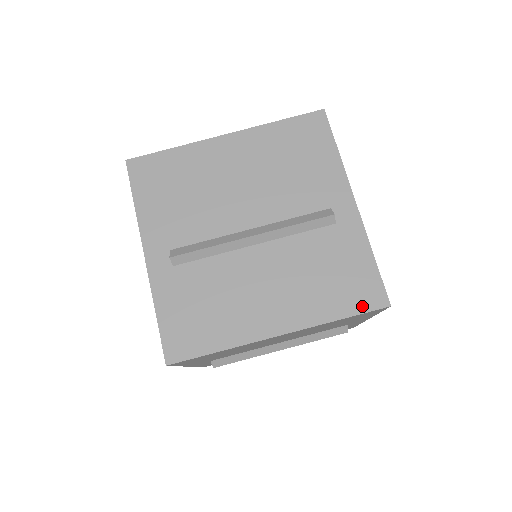
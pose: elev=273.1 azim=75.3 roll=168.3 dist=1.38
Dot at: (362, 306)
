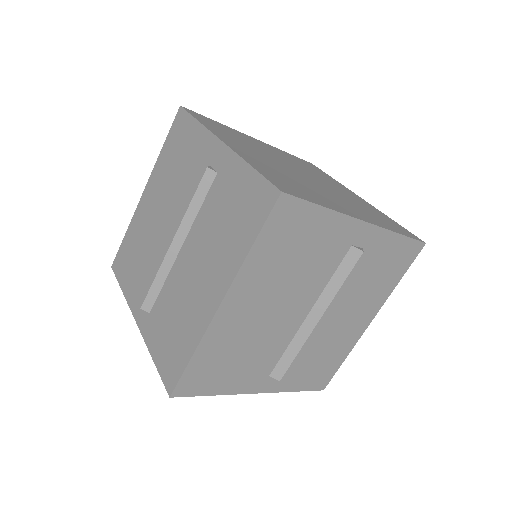
Dot at: (409, 262)
